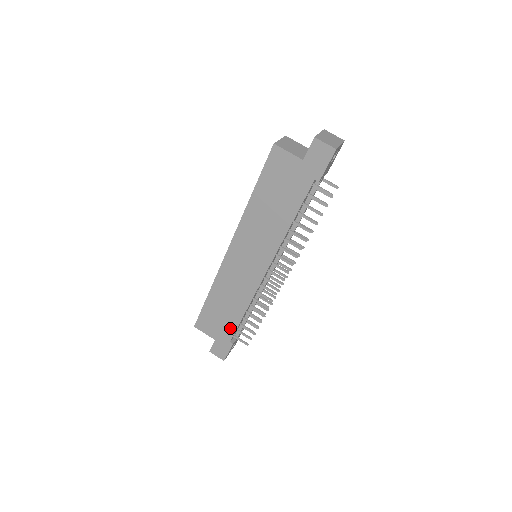
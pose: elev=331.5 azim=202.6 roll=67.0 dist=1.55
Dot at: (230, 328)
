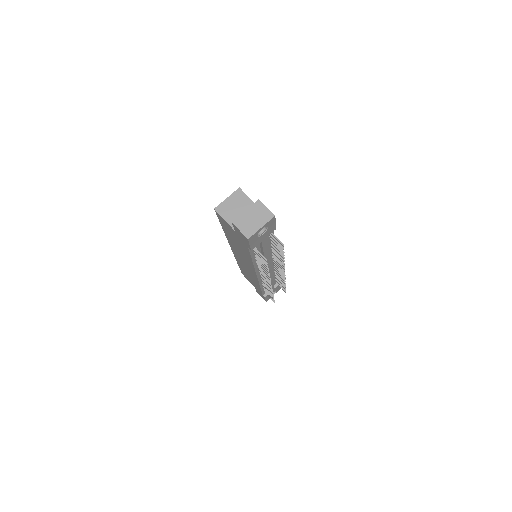
Dot at: (258, 289)
